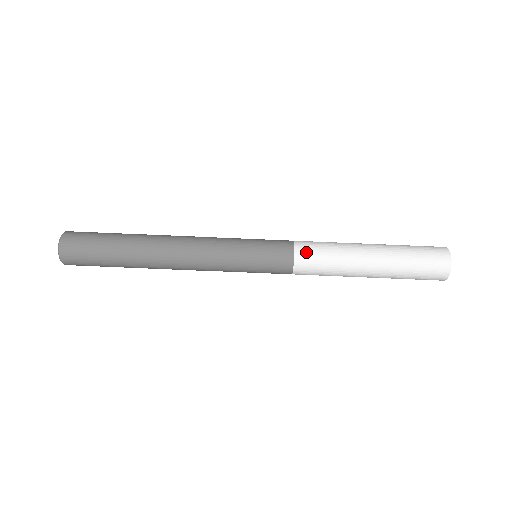
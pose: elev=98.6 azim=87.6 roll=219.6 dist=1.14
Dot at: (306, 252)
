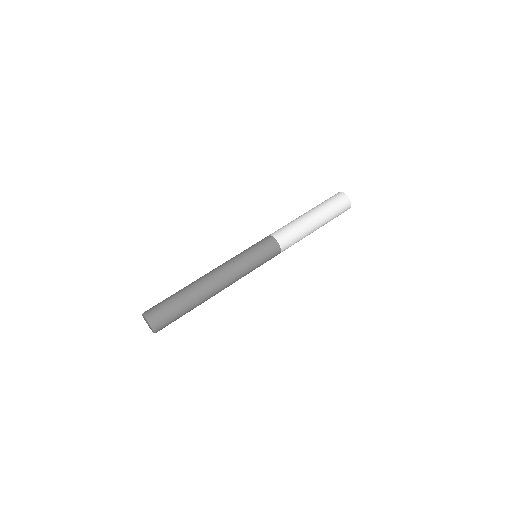
Dot at: (283, 238)
